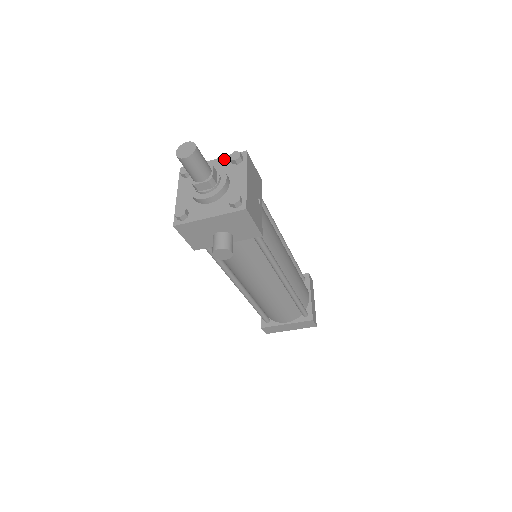
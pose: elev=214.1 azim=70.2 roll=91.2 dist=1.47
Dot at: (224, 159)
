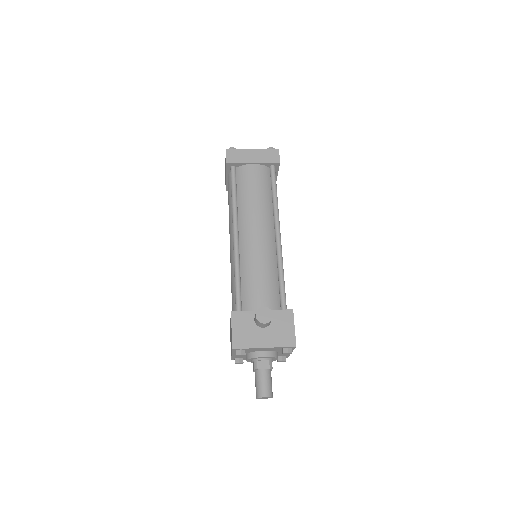
Dot at: (275, 348)
